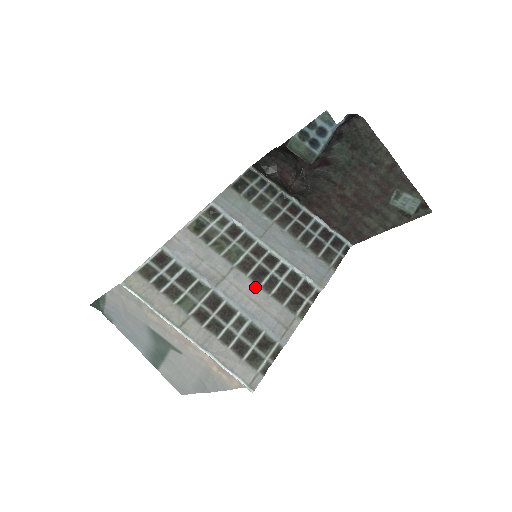
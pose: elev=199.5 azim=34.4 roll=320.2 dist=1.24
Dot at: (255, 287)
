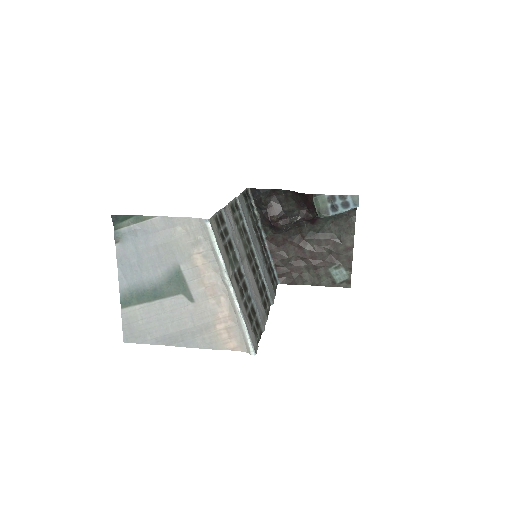
Dot at: (254, 278)
